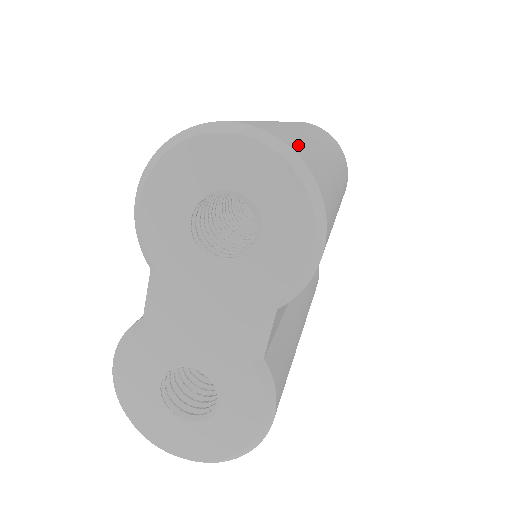
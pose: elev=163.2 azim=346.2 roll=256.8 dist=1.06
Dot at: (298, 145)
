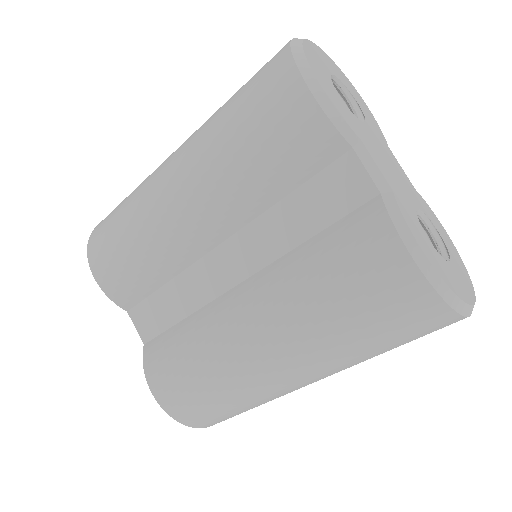
Dot at: occluded
